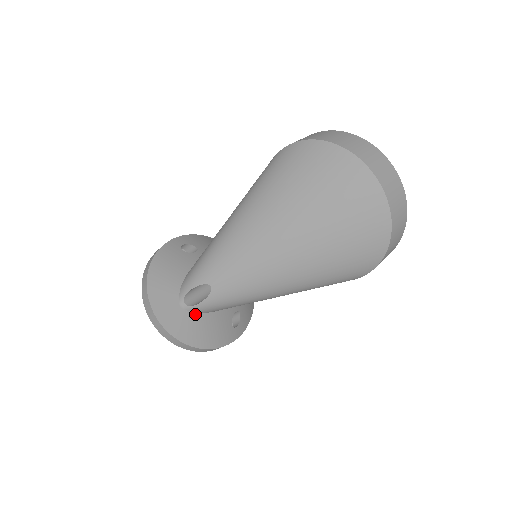
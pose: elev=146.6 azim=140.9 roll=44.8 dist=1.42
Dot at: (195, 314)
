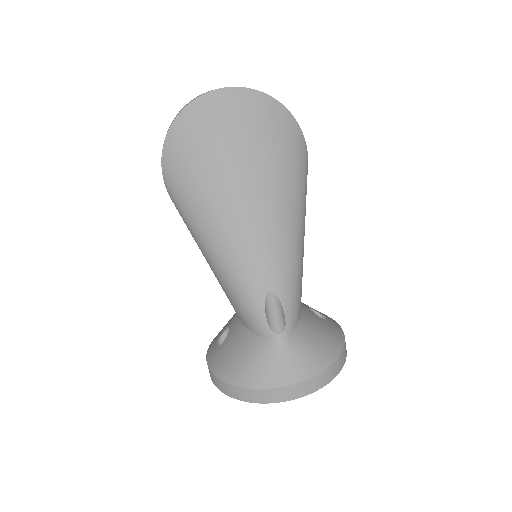
Dot at: (296, 332)
